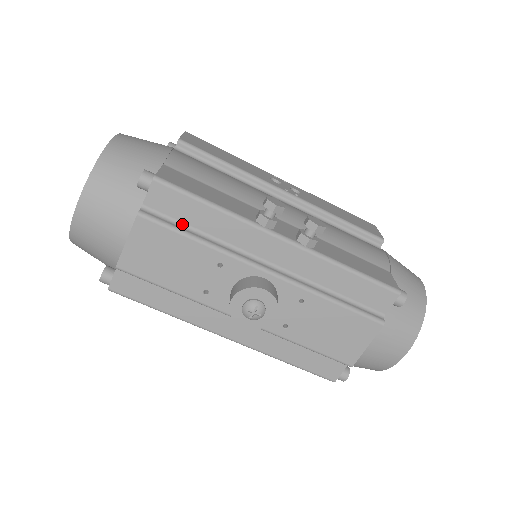
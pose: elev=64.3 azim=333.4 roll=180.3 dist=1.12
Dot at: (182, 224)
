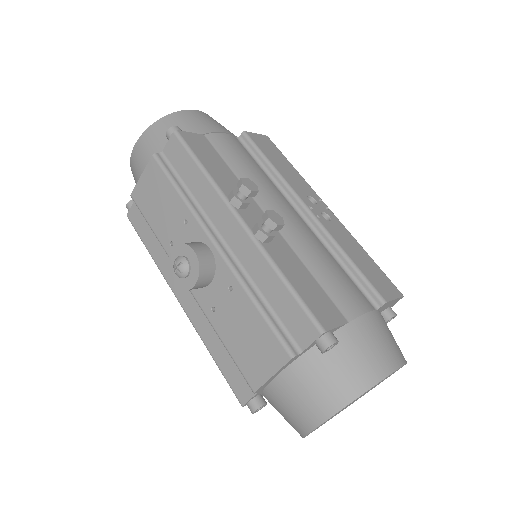
Dot at: (179, 177)
